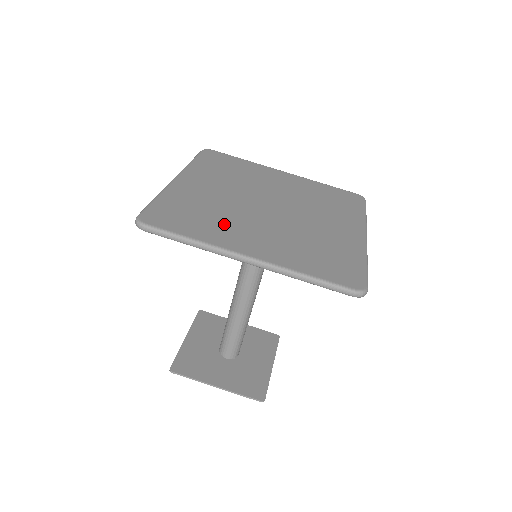
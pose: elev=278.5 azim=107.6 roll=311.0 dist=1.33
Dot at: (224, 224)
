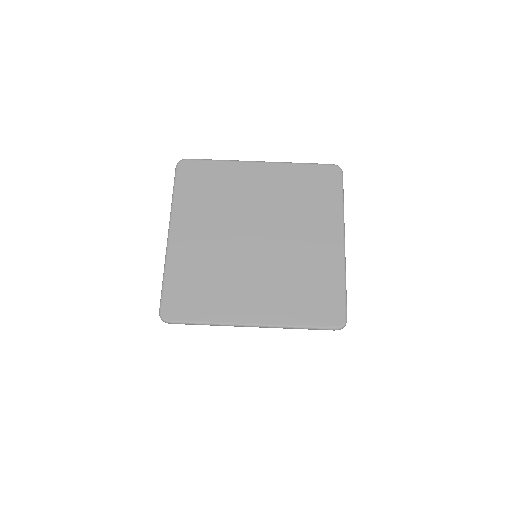
Dot at: (225, 289)
